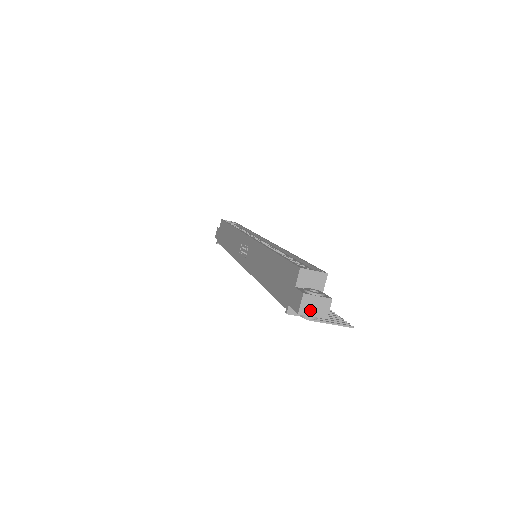
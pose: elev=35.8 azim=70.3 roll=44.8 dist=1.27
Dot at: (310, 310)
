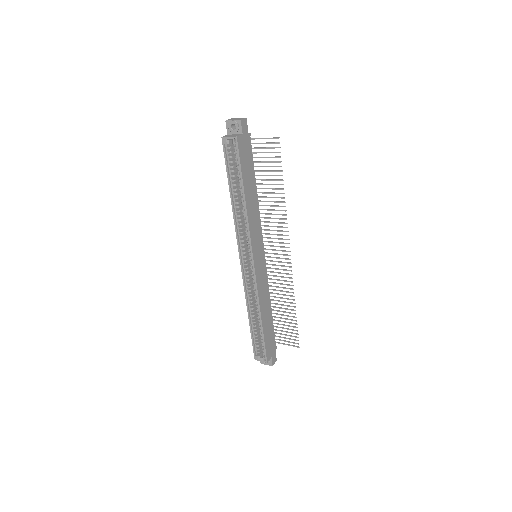
Dot at: occluded
